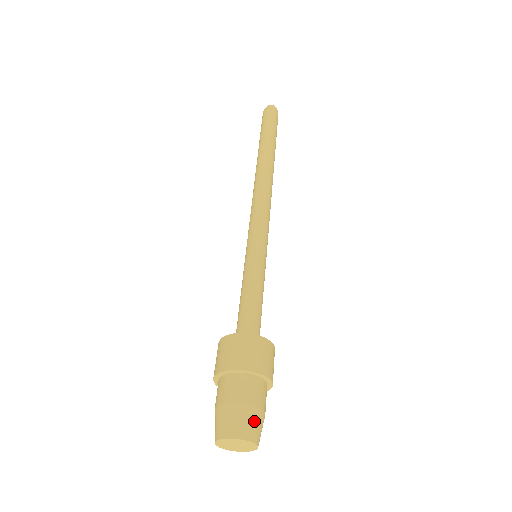
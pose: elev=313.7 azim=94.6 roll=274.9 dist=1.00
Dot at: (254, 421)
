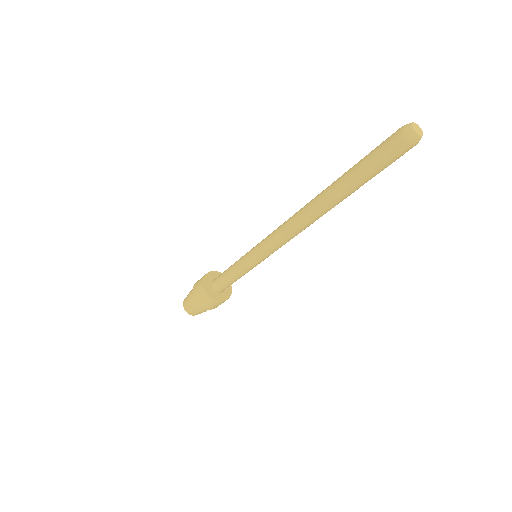
Dot at: (193, 312)
